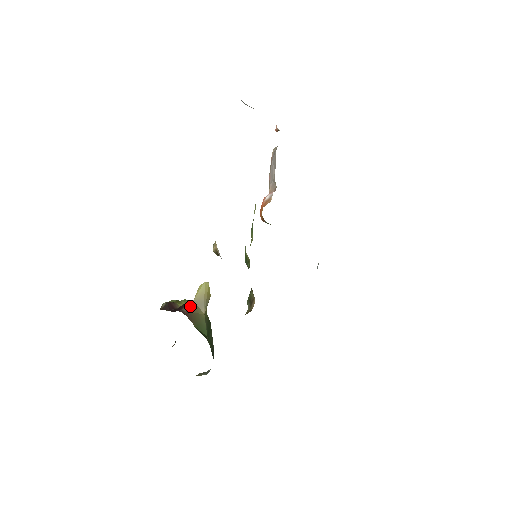
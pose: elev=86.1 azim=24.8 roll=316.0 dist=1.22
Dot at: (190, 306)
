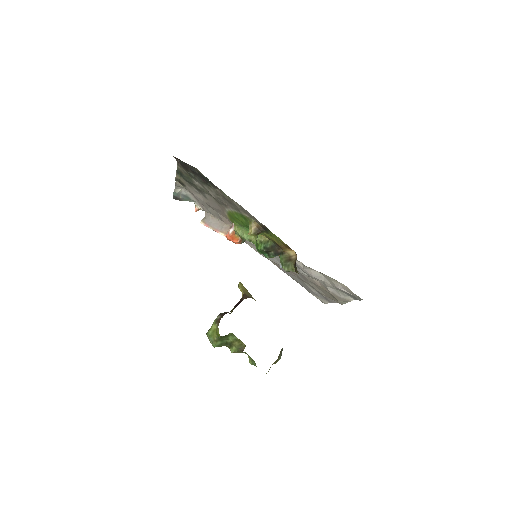
Dot at: (246, 296)
